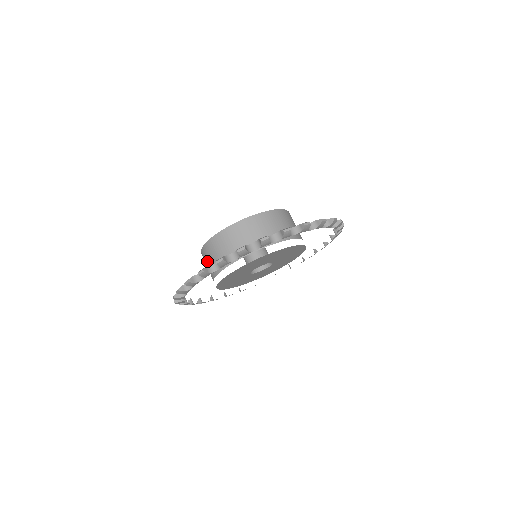
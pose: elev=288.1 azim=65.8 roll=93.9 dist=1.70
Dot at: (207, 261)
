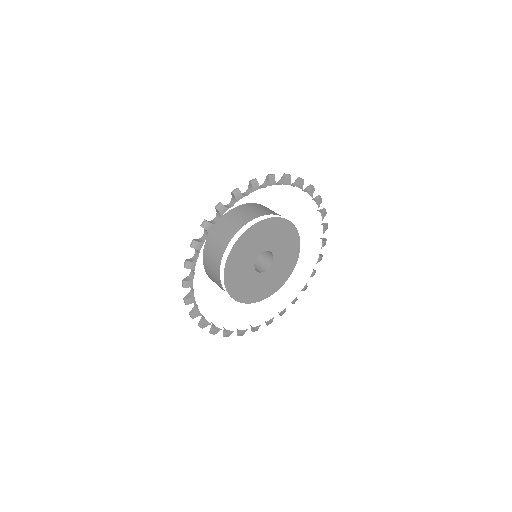
Dot at: (212, 250)
